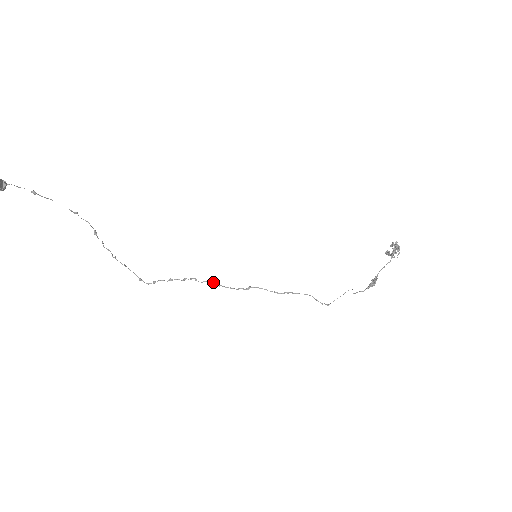
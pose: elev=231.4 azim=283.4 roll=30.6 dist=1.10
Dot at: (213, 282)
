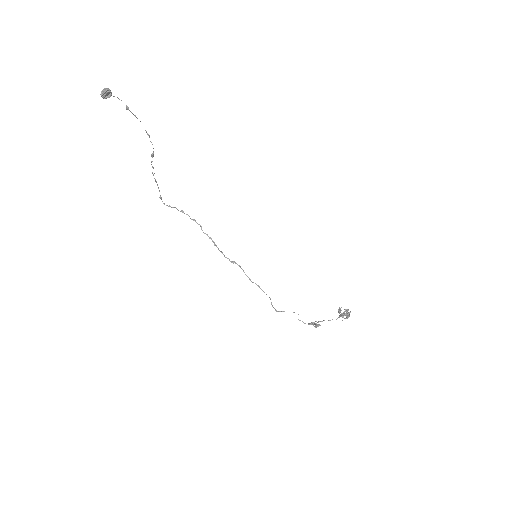
Dot at: (212, 240)
